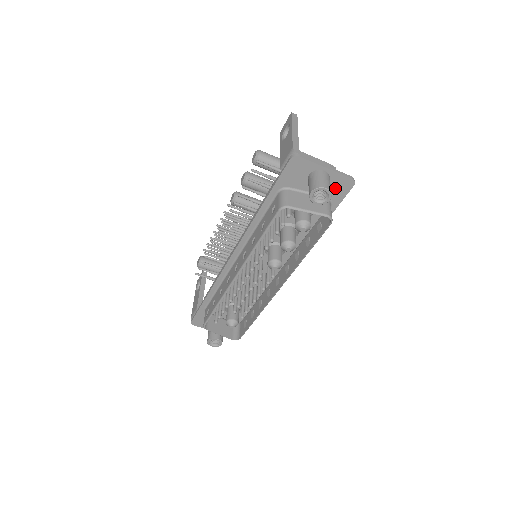
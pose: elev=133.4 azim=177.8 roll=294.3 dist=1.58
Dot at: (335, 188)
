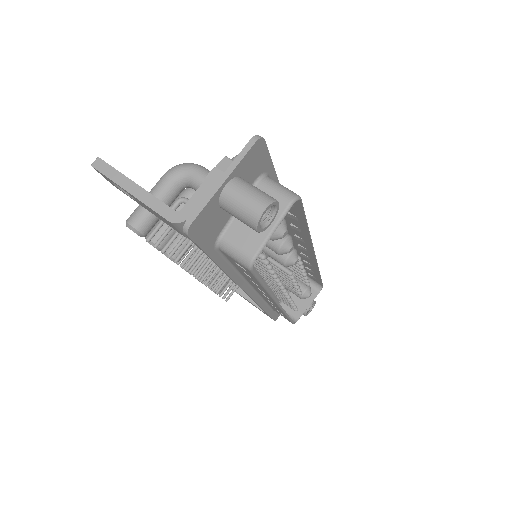
Dot at: (253, 168)
